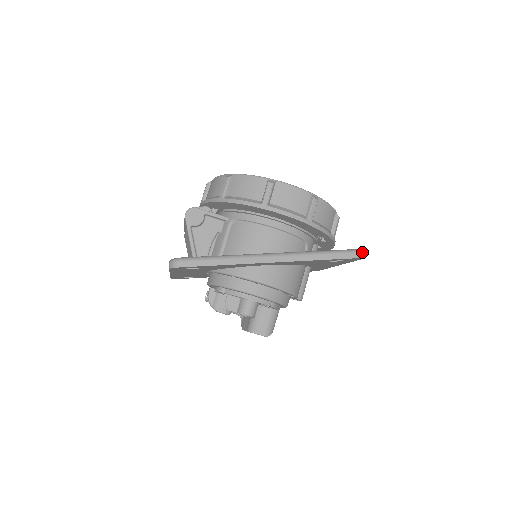
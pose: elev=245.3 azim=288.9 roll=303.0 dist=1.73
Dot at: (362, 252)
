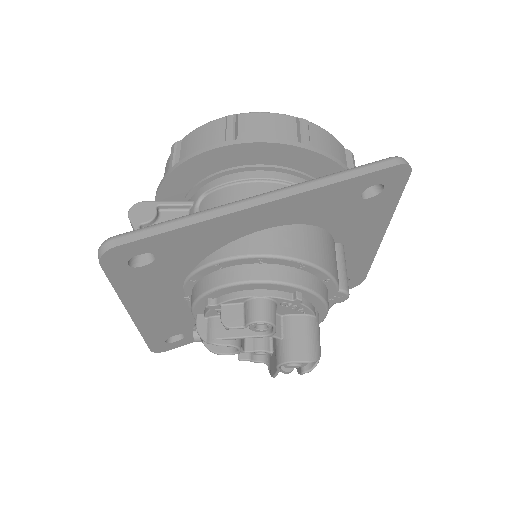
Dot at: (405, 160)
